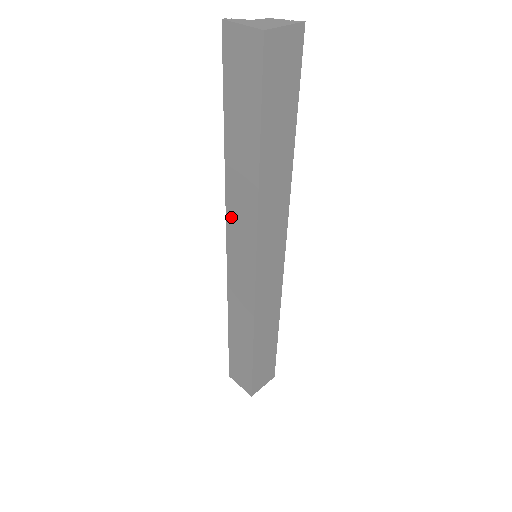
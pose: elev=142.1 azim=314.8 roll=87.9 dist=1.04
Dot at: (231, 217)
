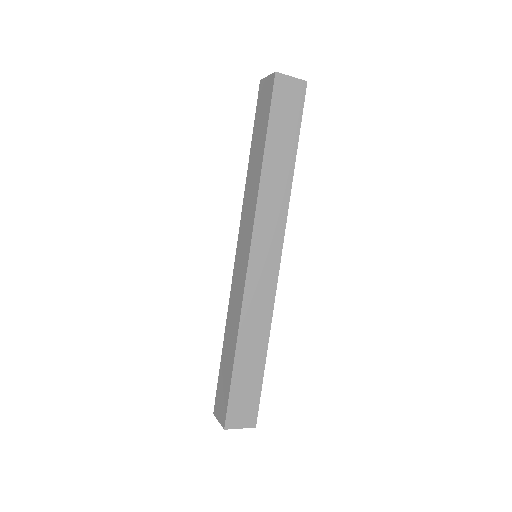
Dot at: (243, 216)
